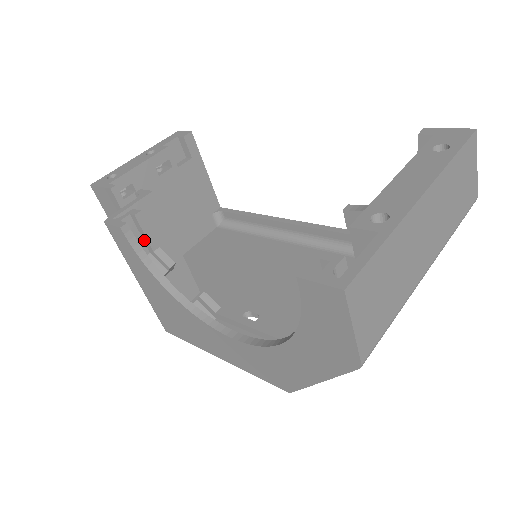
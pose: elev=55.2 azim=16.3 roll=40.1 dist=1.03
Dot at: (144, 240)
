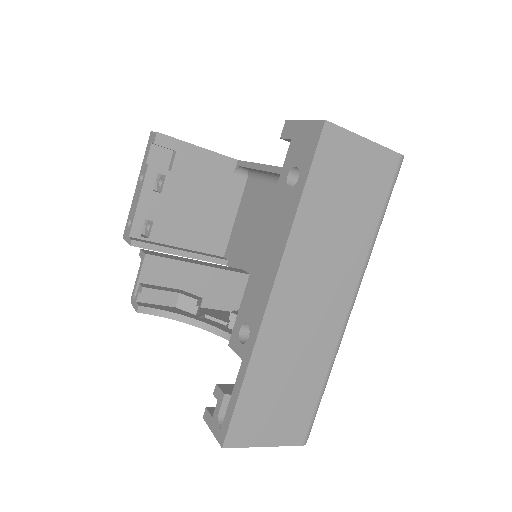
Dot at: (165, 296)
